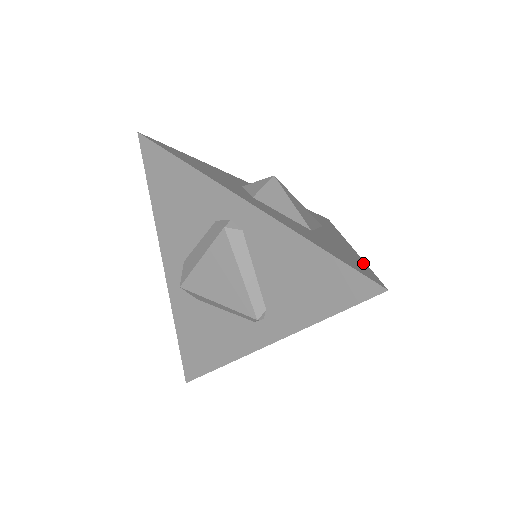
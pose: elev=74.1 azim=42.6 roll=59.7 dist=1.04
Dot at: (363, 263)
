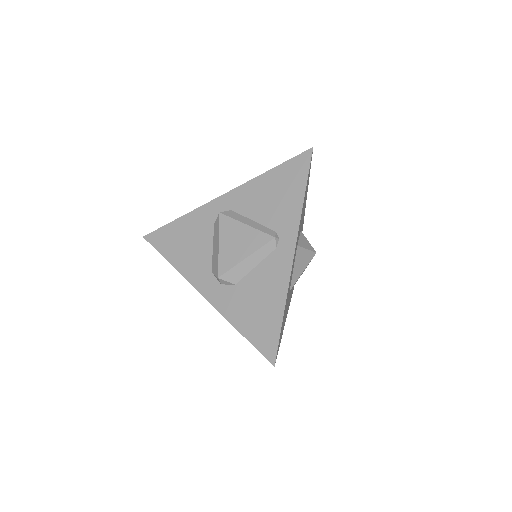
Dot at: occluded
